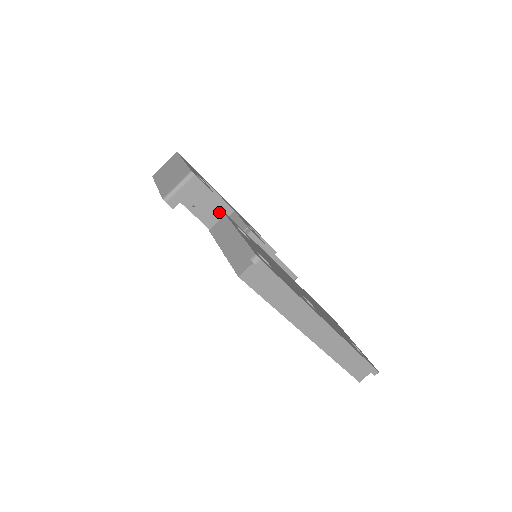
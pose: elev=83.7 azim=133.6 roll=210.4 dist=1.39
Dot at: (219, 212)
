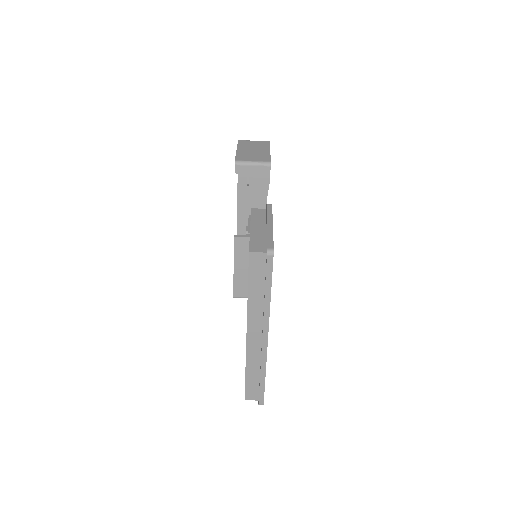
Dot at: (256, 206)
